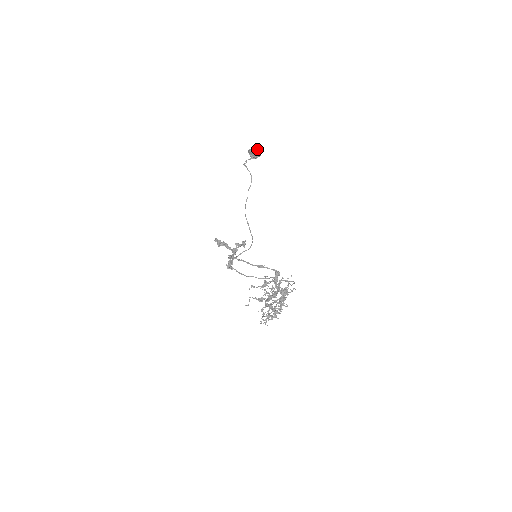
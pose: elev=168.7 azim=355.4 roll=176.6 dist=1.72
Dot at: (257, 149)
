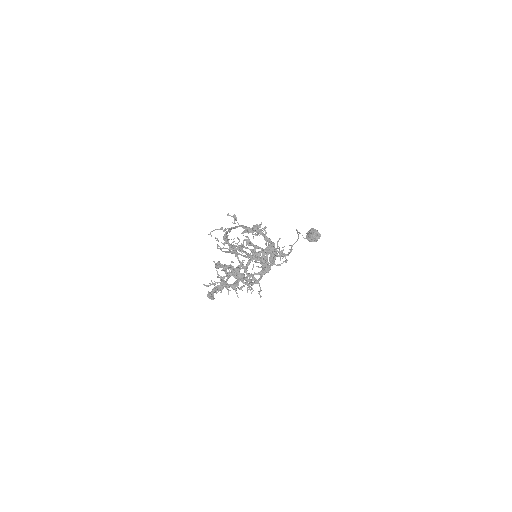
Dot at: occluded
